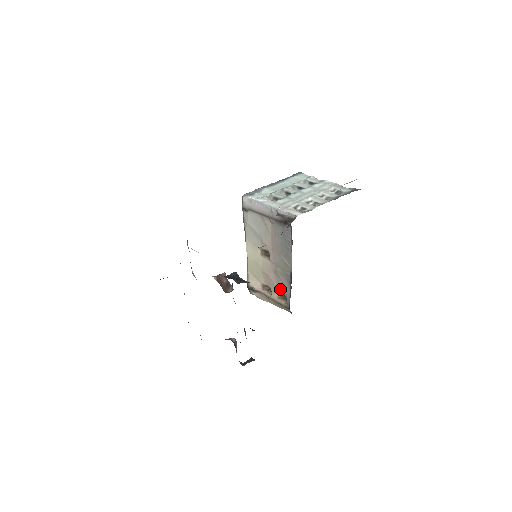
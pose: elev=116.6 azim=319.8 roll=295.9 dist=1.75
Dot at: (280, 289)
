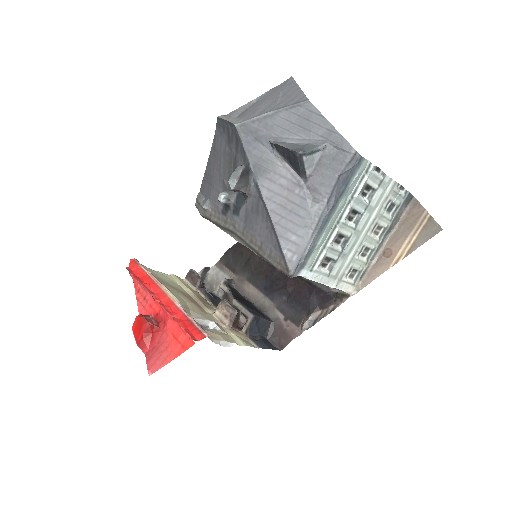
Dot at: occluded
